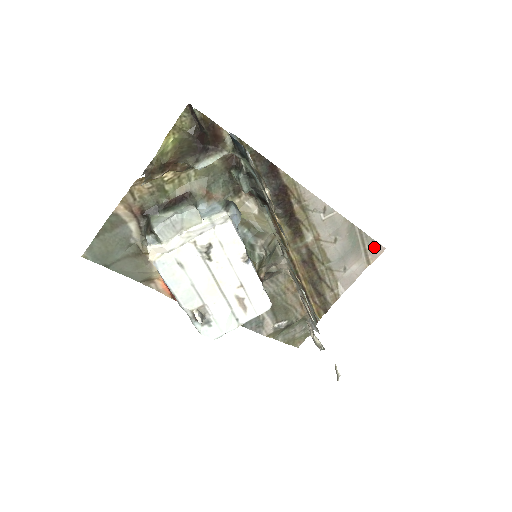
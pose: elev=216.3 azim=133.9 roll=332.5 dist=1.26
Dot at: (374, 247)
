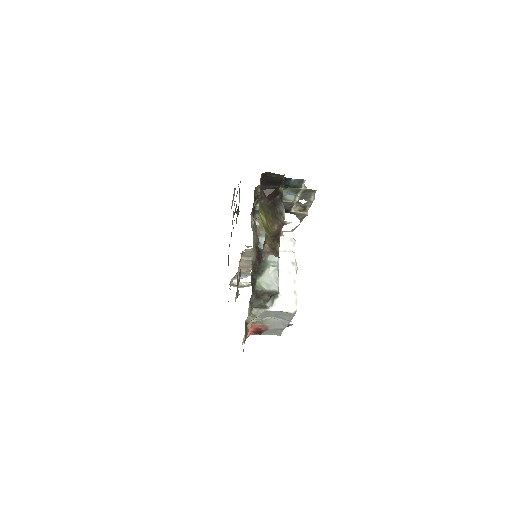
Dot at: occluded
